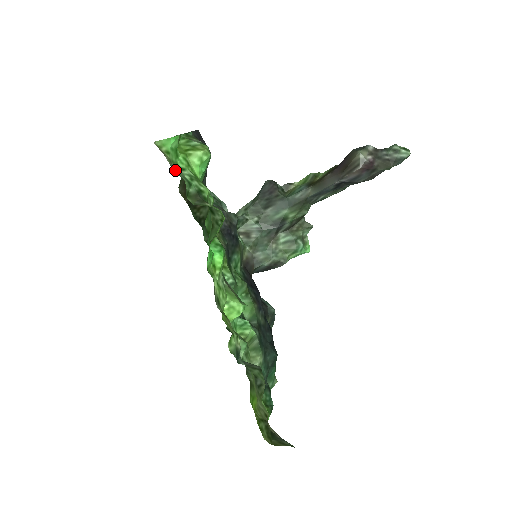
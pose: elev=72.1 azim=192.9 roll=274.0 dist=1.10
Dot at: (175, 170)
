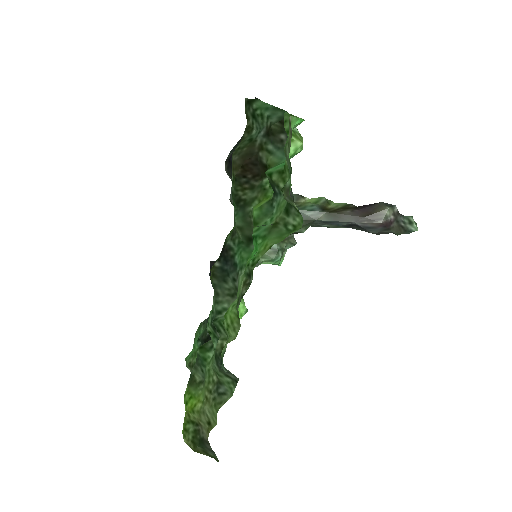
Dot at: (287, 155)
